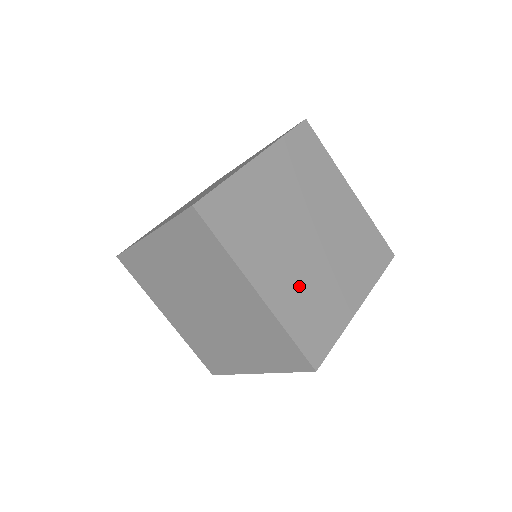
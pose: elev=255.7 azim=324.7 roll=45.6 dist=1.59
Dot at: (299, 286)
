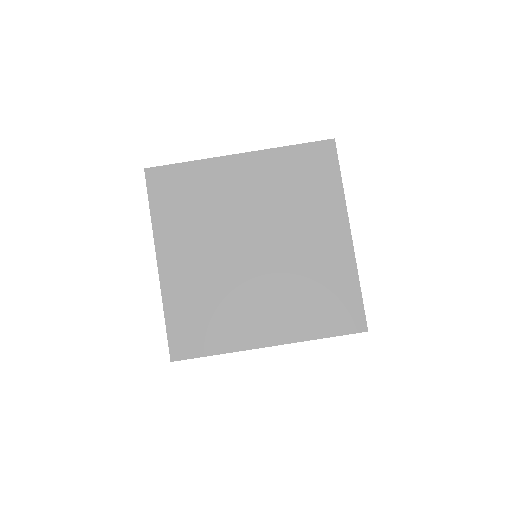
Dot at: (205, 284)
